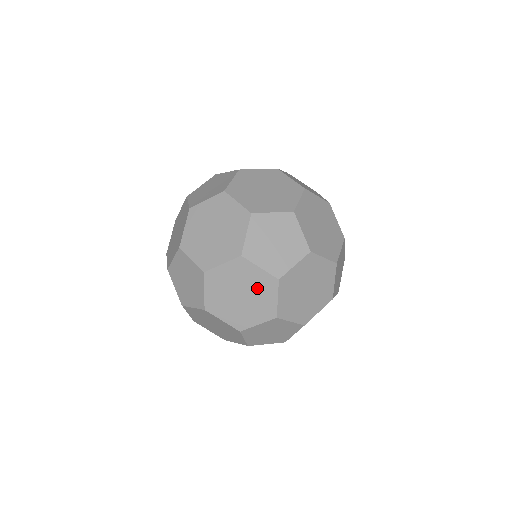
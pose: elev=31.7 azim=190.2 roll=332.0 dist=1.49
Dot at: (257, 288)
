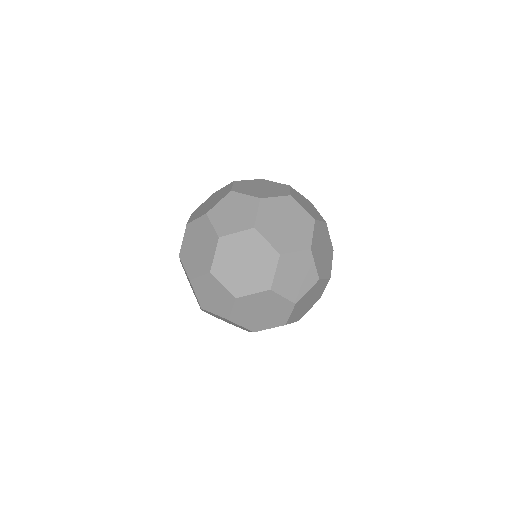
Dot at: (256, 275)
